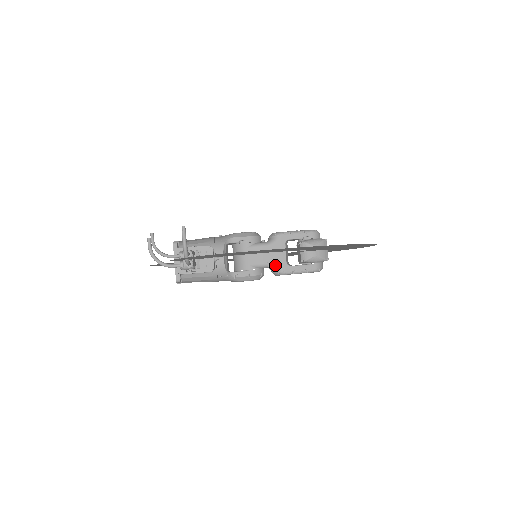
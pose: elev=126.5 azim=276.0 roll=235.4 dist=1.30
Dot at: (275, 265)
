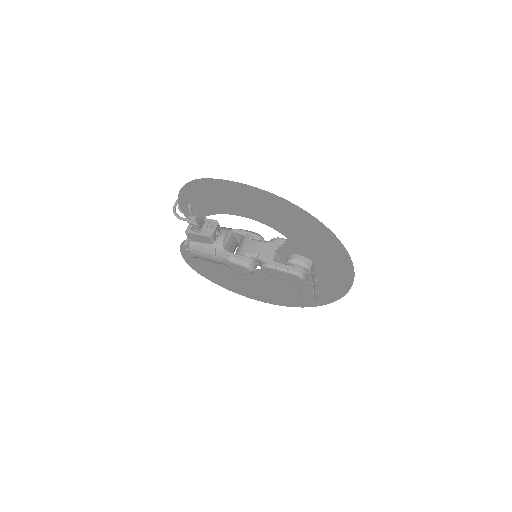
Dot at: (263, 257)
